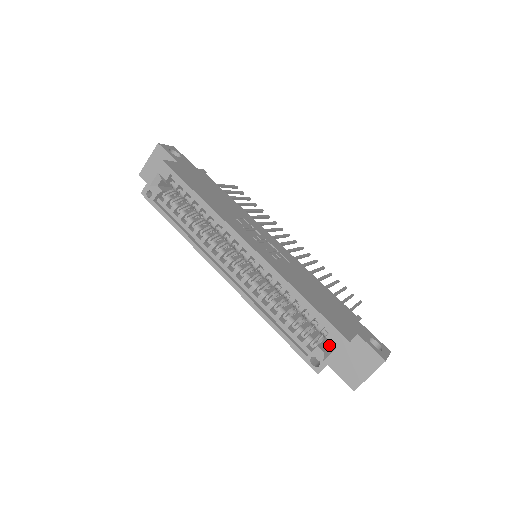
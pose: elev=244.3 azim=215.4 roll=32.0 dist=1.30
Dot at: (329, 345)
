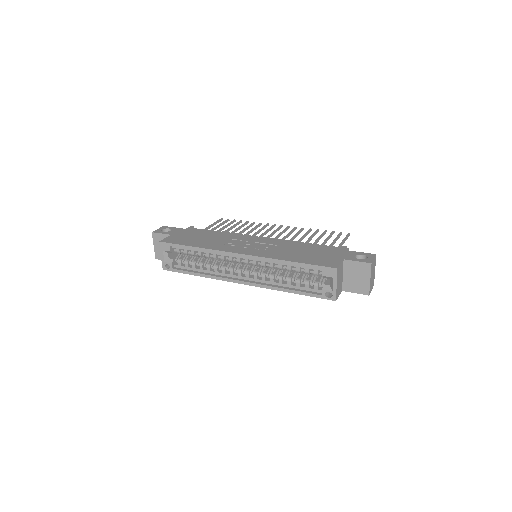
Dot at: occluded
